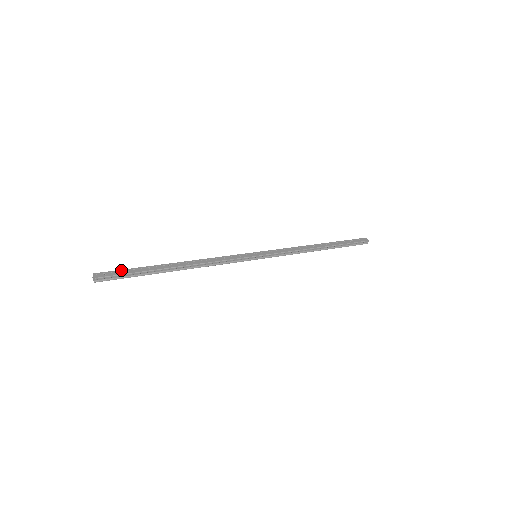
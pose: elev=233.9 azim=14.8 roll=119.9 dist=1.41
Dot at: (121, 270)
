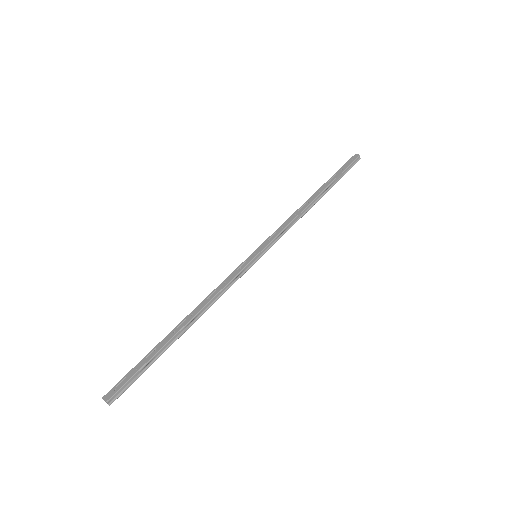
Dot at: (128, 373)
